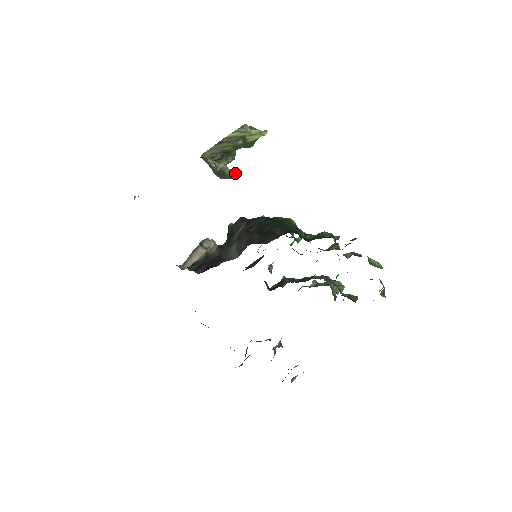
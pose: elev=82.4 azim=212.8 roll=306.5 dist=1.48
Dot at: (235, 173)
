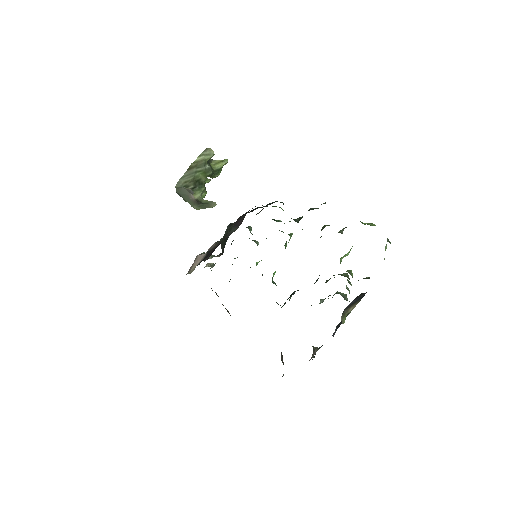
Dot at: (211, 202)
